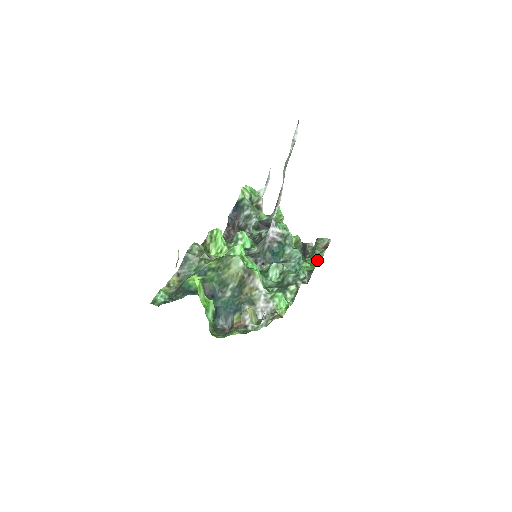
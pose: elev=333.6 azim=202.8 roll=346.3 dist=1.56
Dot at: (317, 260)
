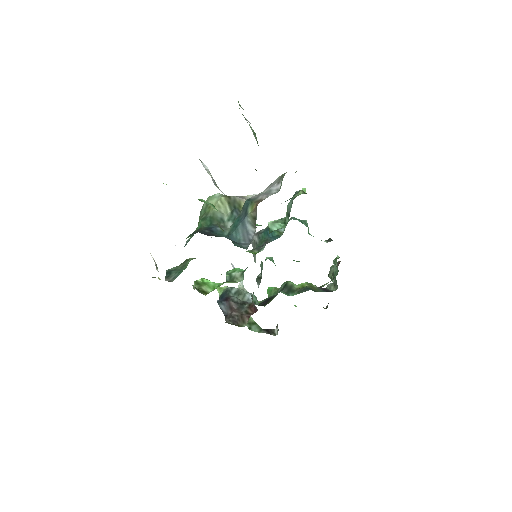
Dot at: (335, 258)
